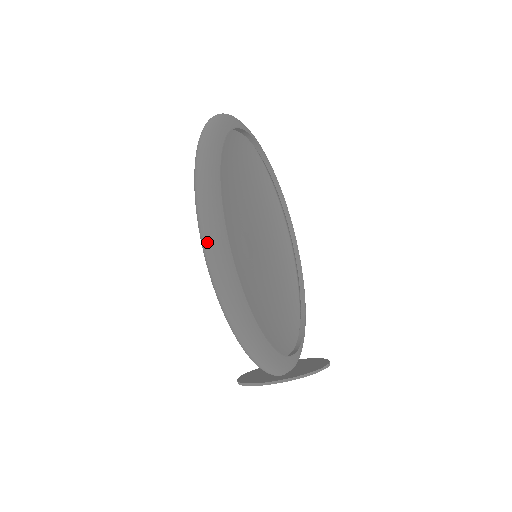
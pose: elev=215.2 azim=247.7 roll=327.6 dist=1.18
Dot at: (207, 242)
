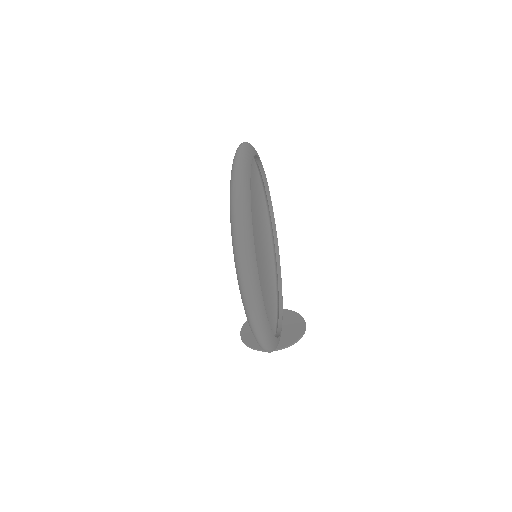
Dot at: (252, 310)
